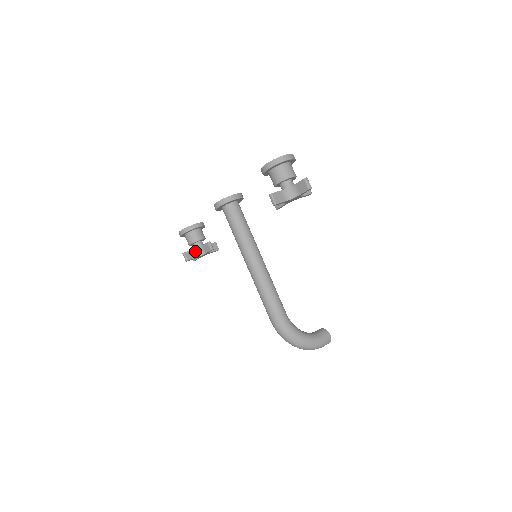
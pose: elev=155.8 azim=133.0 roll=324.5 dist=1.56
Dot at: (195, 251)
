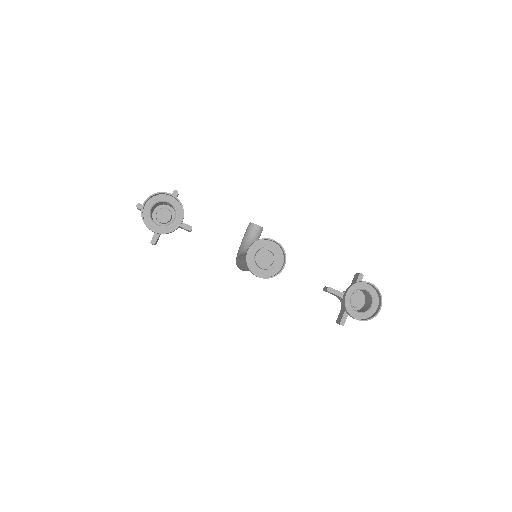
Dot at: occluded
